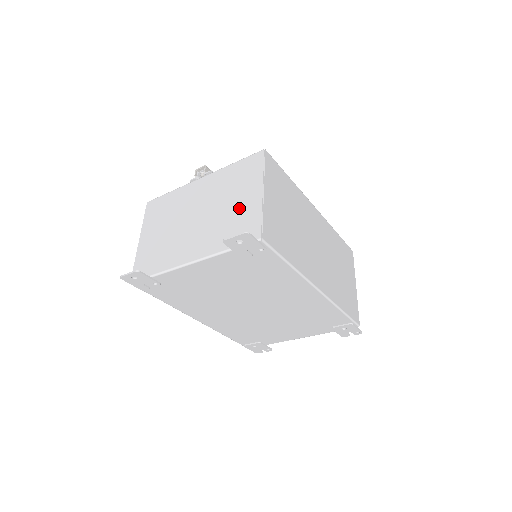
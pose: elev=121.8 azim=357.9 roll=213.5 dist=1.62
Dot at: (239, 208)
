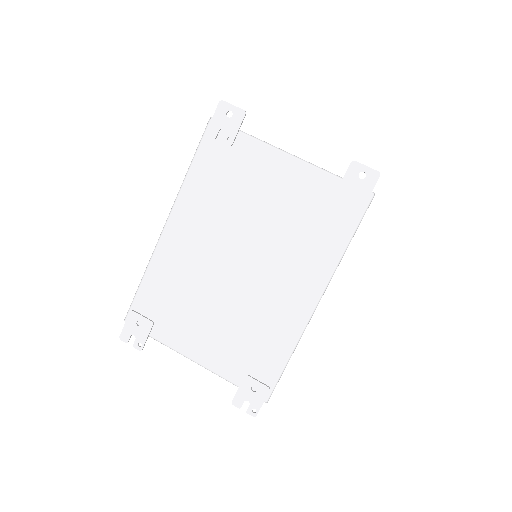
Dot at: occluded
